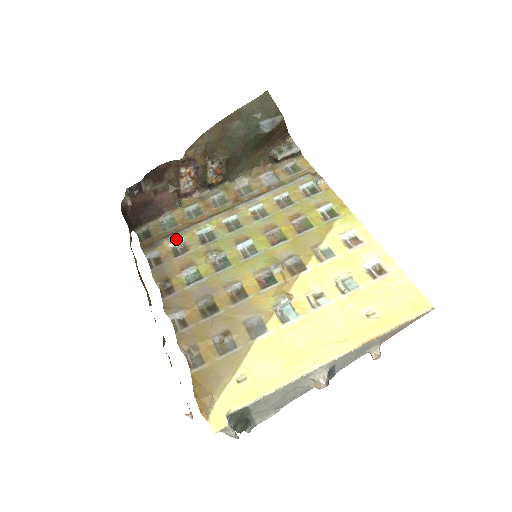
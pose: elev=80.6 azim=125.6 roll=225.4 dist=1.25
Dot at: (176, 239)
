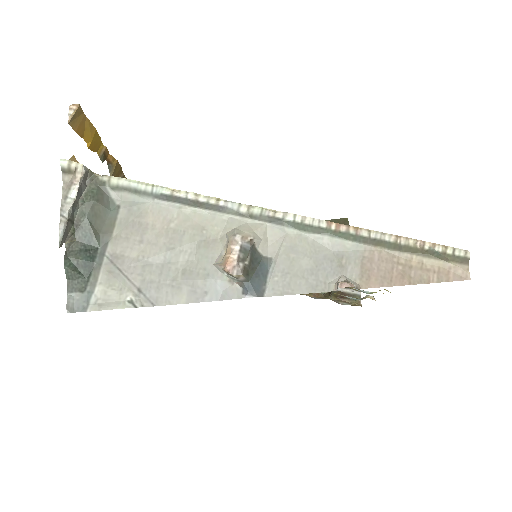
Dot at: occluded
